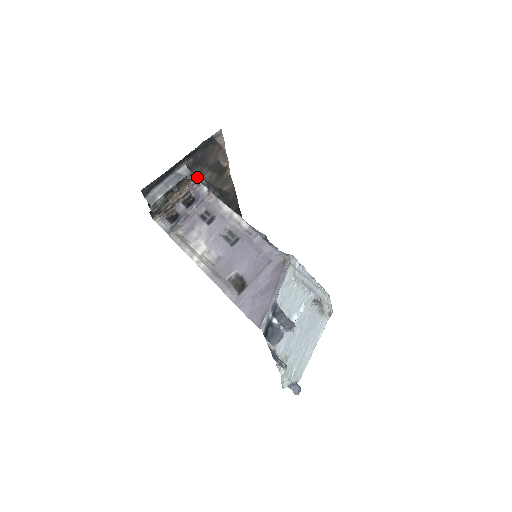
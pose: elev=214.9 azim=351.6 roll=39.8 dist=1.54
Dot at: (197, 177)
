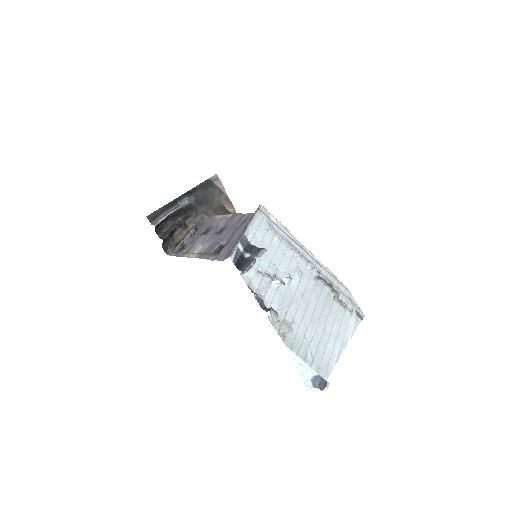
Dot at: (203, 216)
